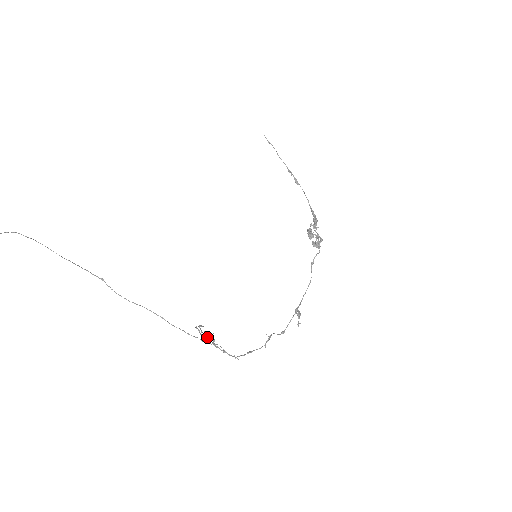
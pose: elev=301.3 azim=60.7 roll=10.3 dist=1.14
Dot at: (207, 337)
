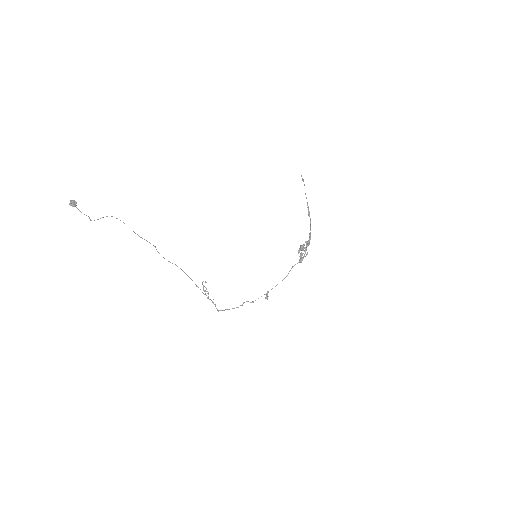
Dot at: occluded
